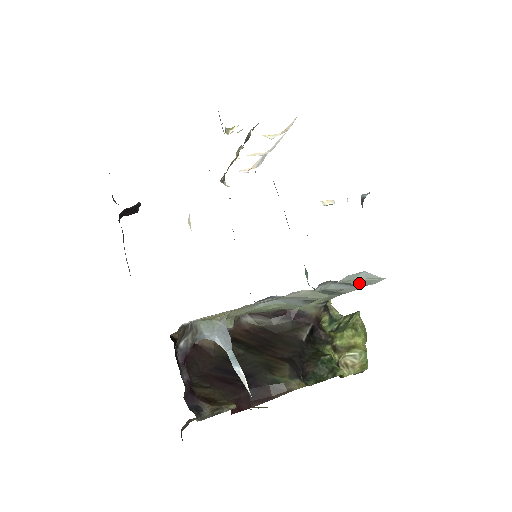
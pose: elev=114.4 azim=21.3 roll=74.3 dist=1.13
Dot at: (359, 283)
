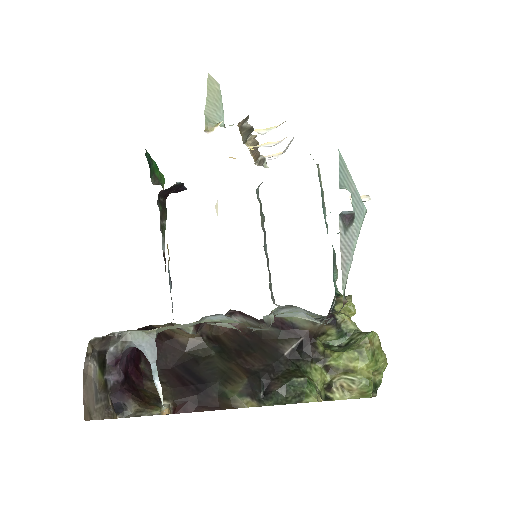
Dot at: occluded
